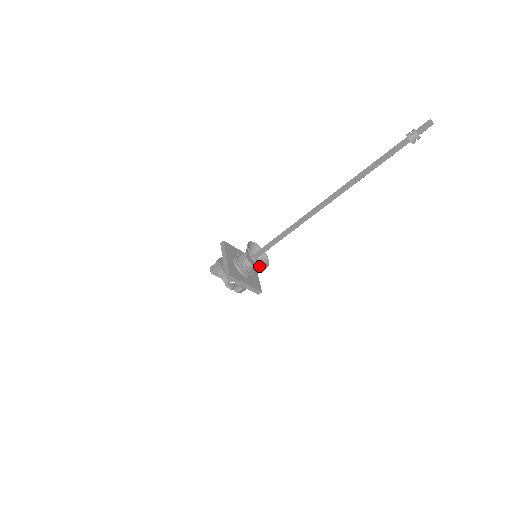
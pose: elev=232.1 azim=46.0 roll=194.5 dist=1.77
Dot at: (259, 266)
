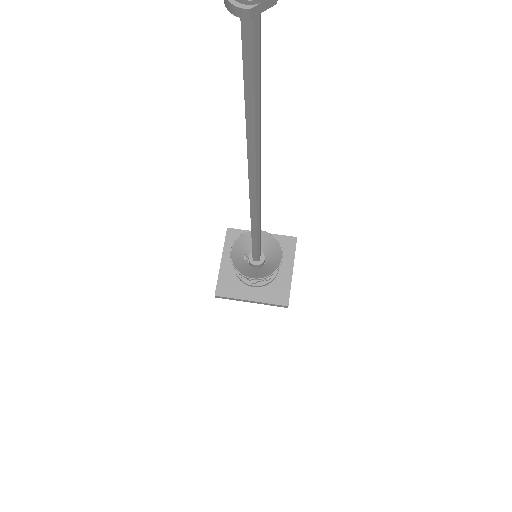
Dot at: (252, 278)
